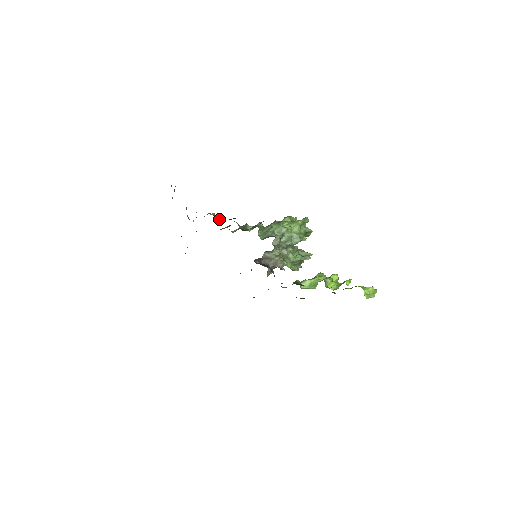
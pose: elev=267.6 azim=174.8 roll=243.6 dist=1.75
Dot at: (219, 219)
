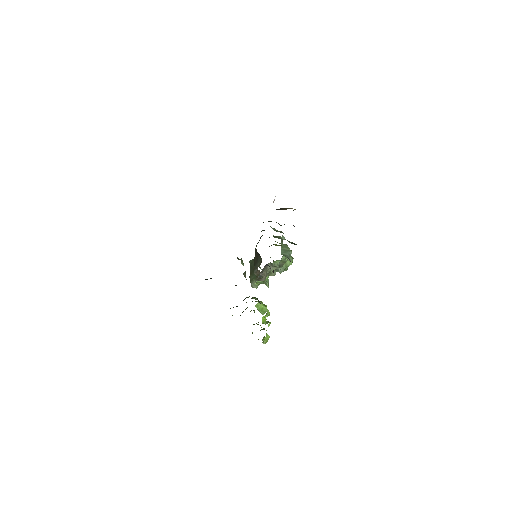
Dot at: occluded
